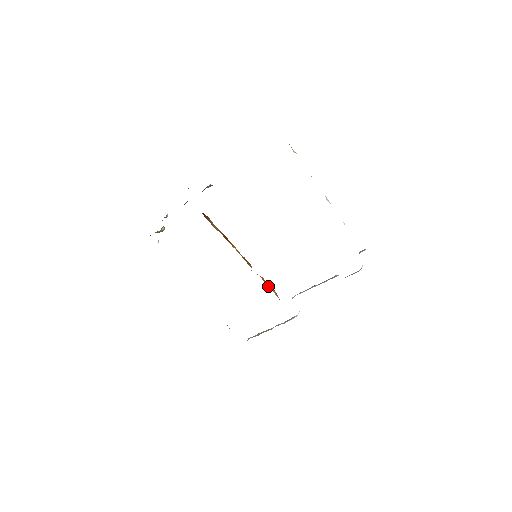
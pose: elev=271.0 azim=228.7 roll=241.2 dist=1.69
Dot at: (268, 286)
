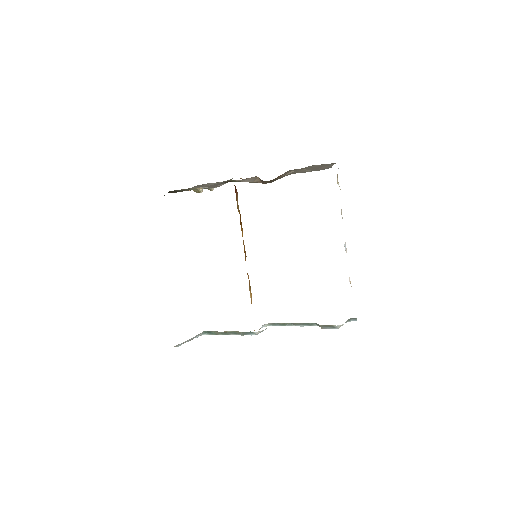
Dot at: (250, 291)
